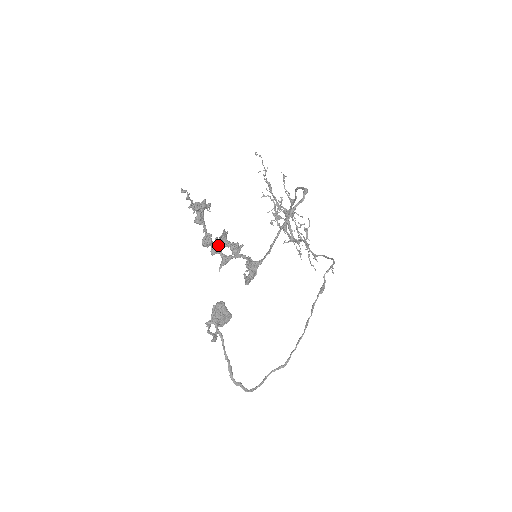
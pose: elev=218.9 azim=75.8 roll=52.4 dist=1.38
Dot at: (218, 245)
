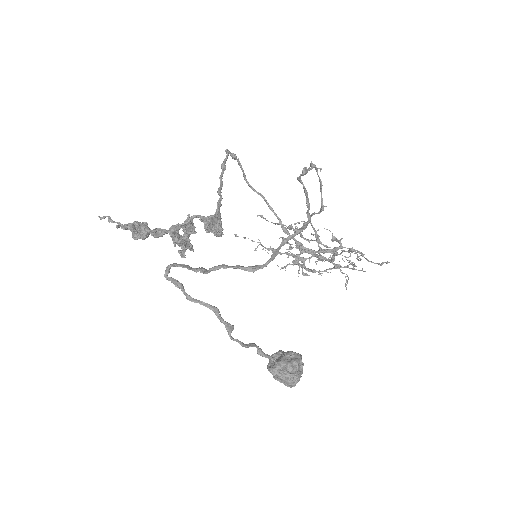
Dot at: (185, 255)
